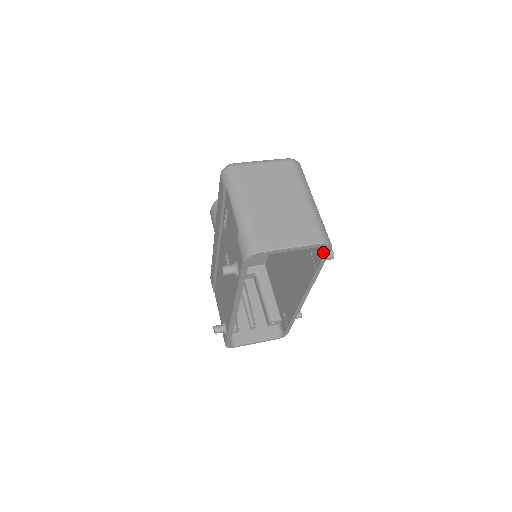
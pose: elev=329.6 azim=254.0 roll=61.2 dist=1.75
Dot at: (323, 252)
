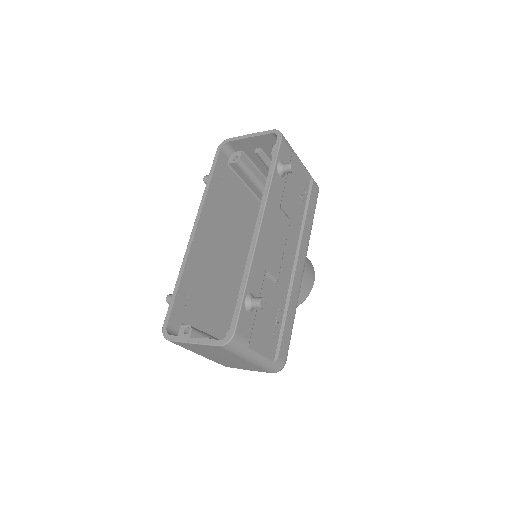
Dot at: (276, 145)
